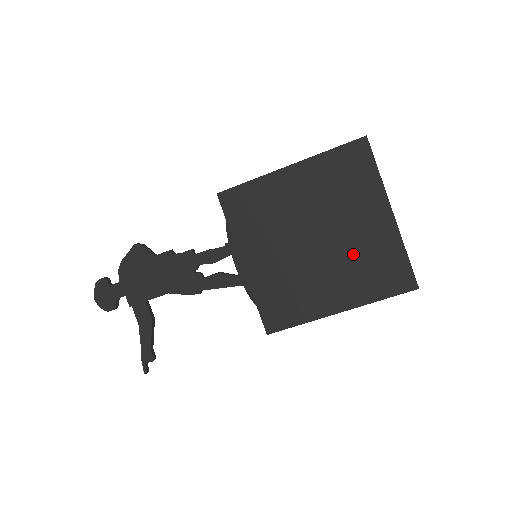
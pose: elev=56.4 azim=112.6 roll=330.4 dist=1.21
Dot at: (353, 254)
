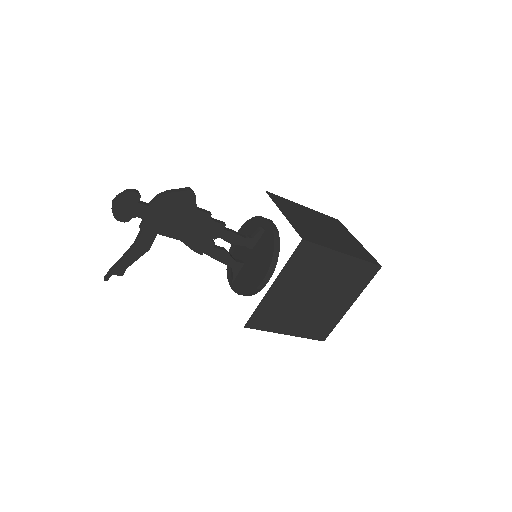
Dot at: (320, 313)
